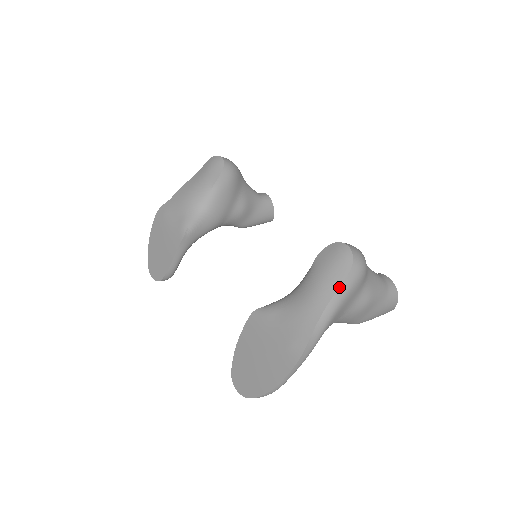
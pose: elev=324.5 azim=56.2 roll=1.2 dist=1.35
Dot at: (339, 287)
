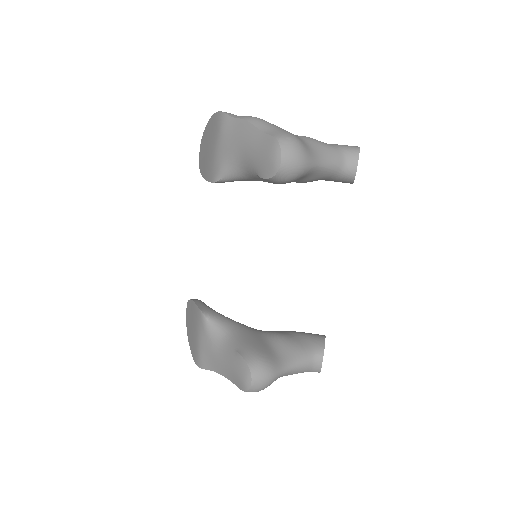
Dot at: (233, 383)
